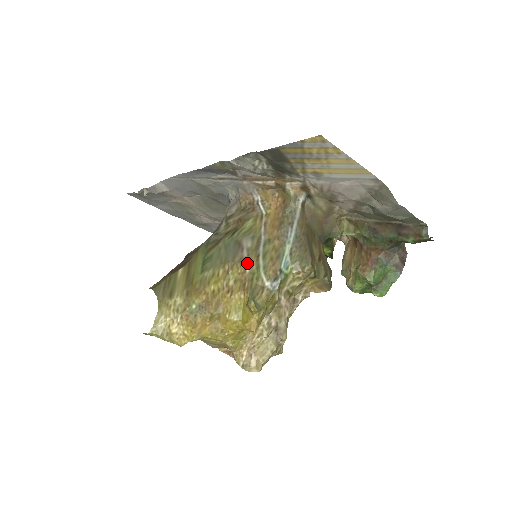
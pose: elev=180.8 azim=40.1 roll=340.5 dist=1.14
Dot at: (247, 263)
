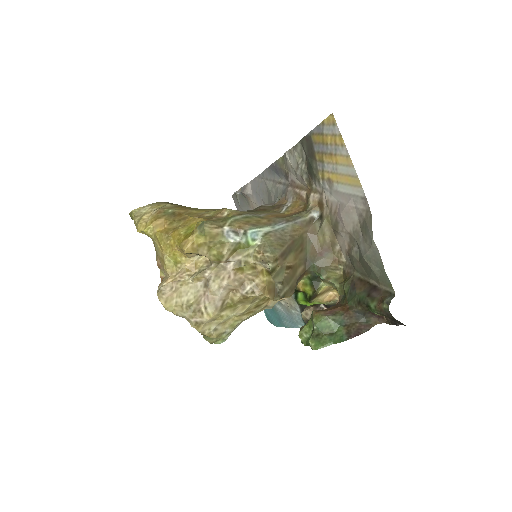
Dot at: (229, 210)
